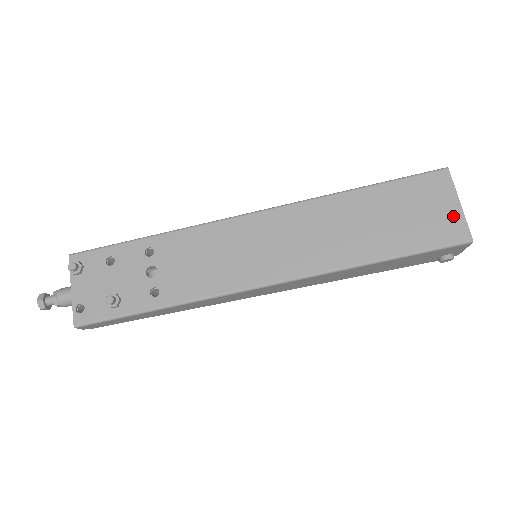
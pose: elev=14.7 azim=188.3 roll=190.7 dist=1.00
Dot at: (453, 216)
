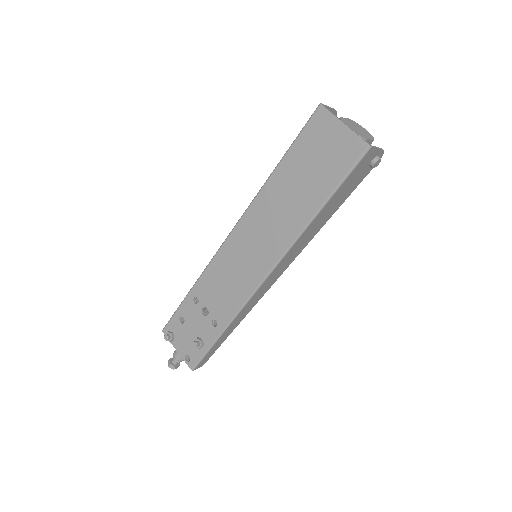
Dot at: (346, 138)
